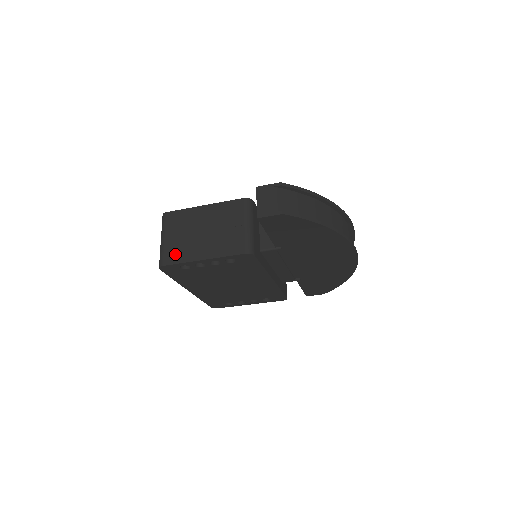
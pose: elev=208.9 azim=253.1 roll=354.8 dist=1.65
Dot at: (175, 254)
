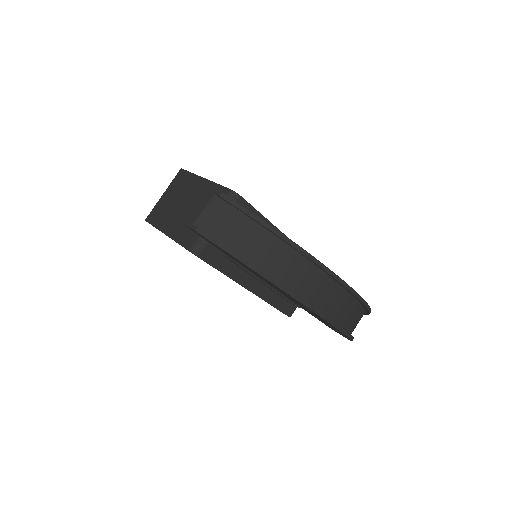
Dot at: (157, 215)
